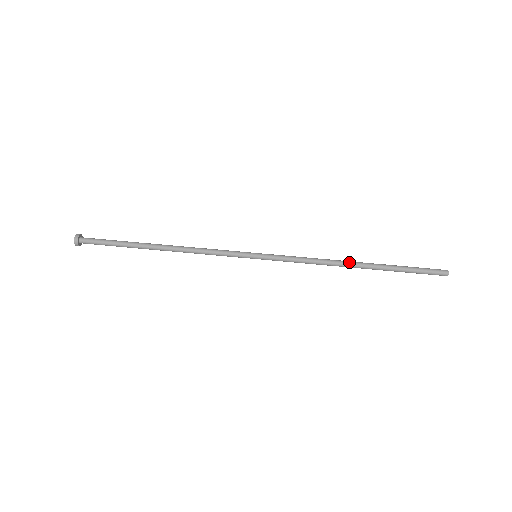
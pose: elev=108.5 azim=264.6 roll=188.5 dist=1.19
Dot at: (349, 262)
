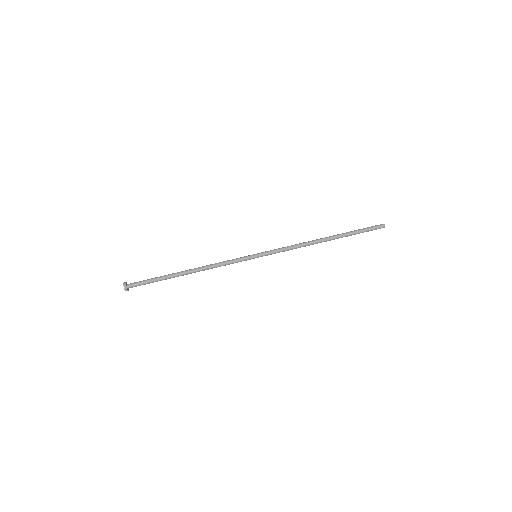
Dot at: (320, 241)
